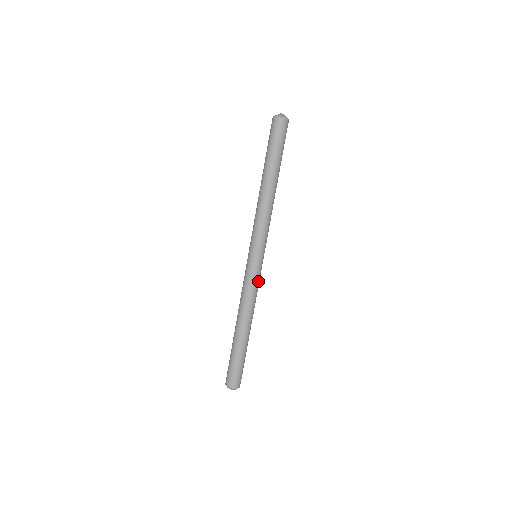
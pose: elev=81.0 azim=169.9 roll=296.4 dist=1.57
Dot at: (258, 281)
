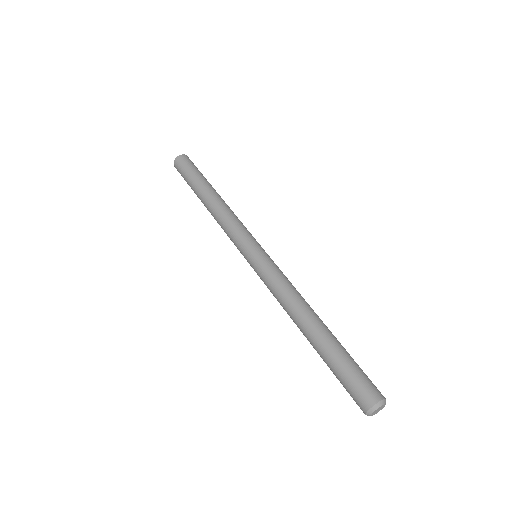
Dot at: occluded
